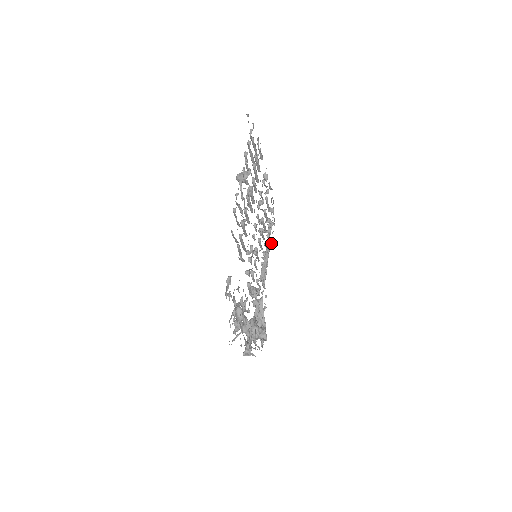
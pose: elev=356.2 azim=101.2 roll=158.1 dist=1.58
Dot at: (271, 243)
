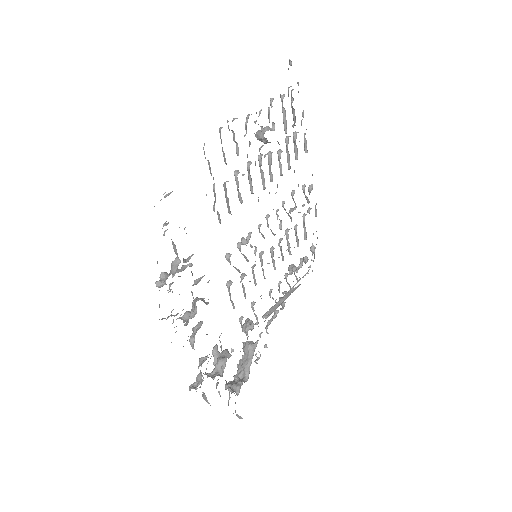
Dot at: occluded
